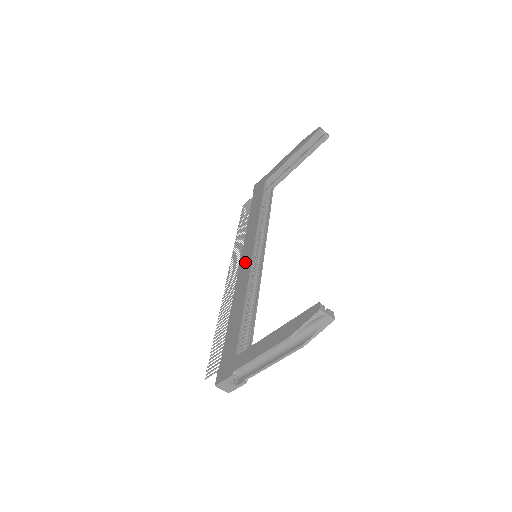
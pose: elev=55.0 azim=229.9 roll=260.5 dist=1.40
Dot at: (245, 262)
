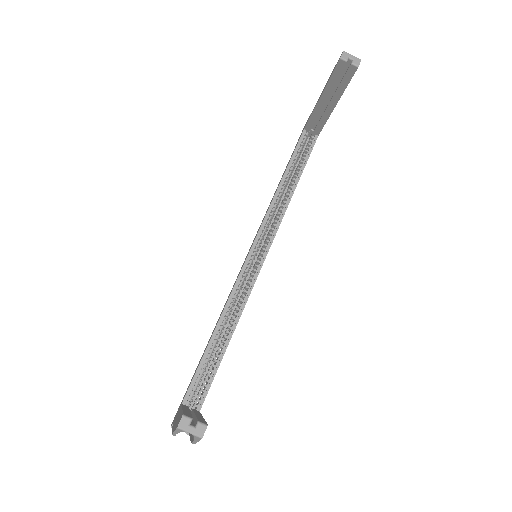
Dot at: occluded
